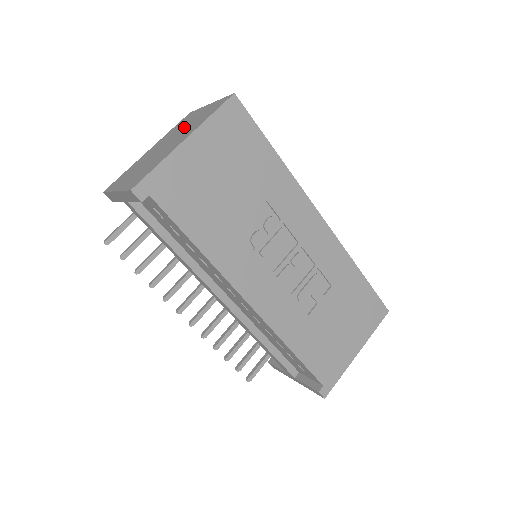
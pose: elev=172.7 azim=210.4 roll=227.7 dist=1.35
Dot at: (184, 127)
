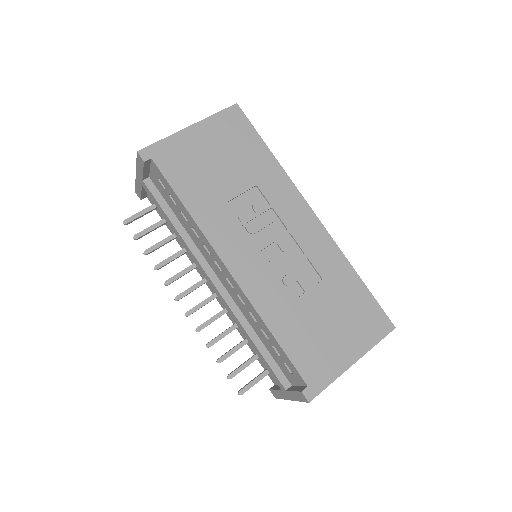
Dot at: occluded
